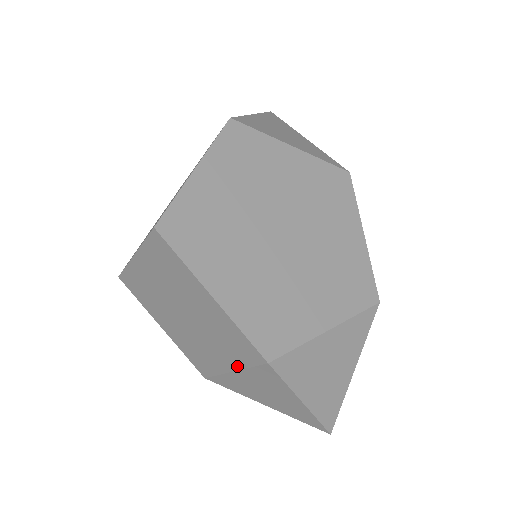
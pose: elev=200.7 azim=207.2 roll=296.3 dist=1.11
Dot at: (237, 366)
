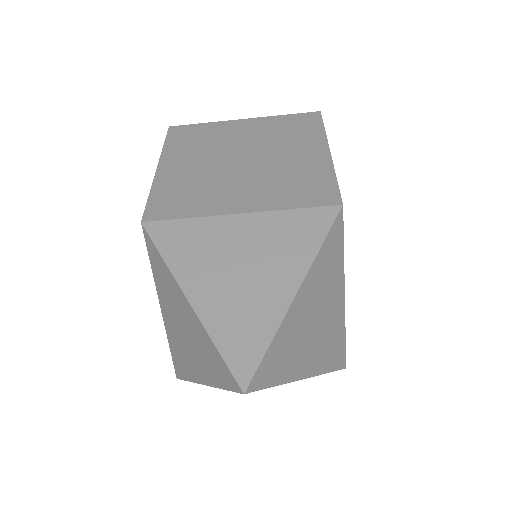
Dot at: (267, 207)
